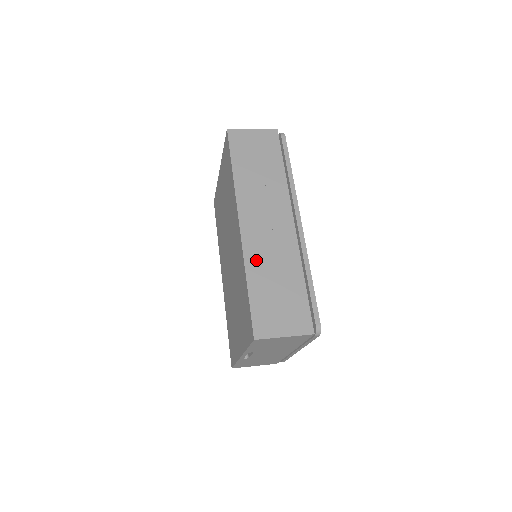
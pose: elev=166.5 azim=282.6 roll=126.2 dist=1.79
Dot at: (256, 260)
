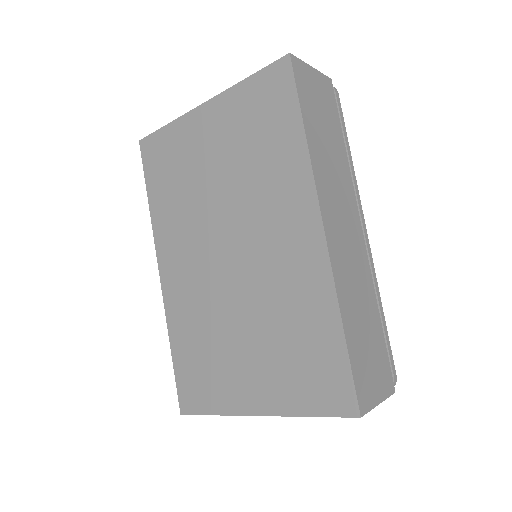
Dot at: (345, 288)
